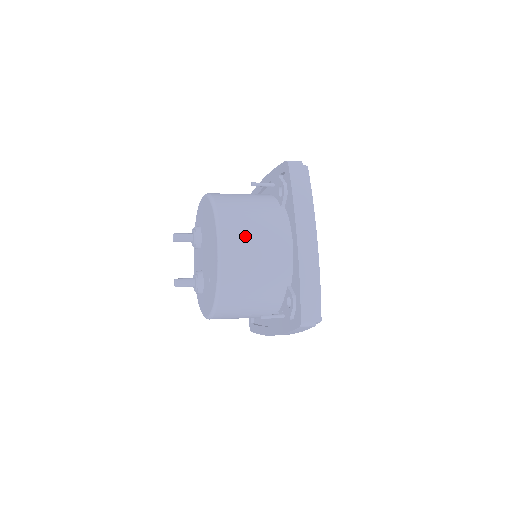
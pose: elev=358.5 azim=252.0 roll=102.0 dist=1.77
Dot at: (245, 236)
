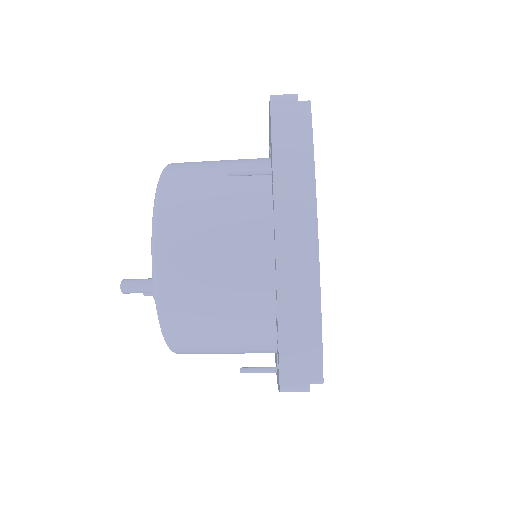
Dot at: occluded
